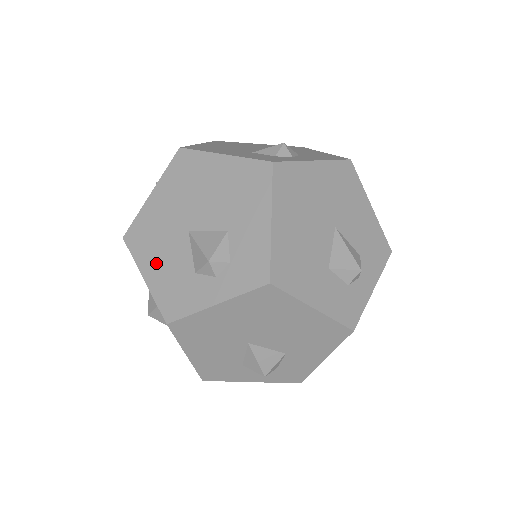
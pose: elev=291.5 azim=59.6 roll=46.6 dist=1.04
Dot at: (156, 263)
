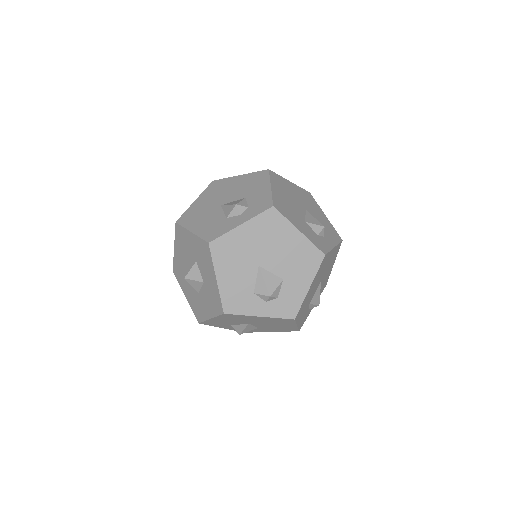
Dot at: (200, 223)
